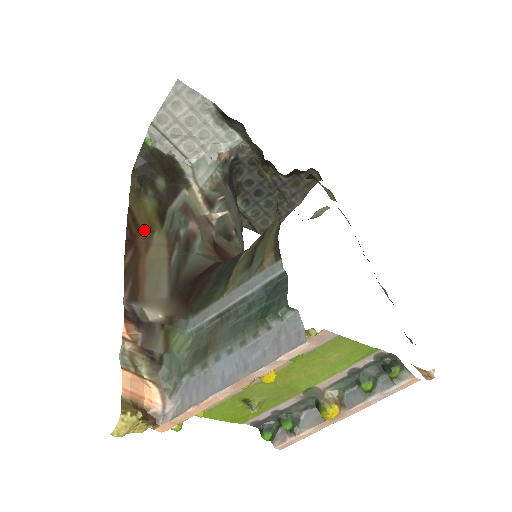
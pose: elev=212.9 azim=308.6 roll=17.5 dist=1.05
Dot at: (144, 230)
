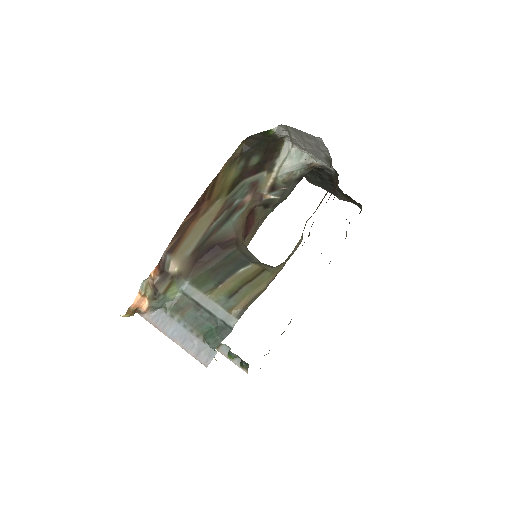
Dot at: (213, 196)
